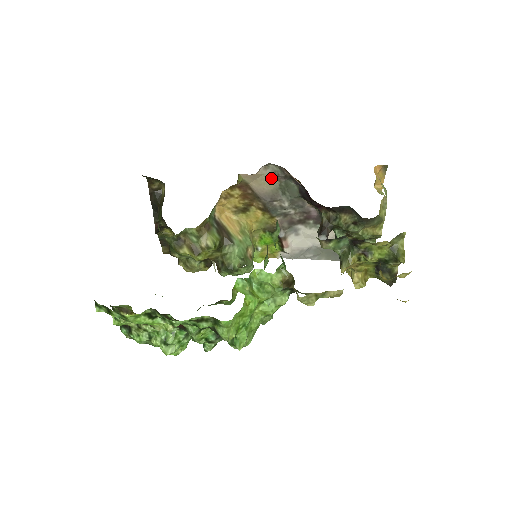
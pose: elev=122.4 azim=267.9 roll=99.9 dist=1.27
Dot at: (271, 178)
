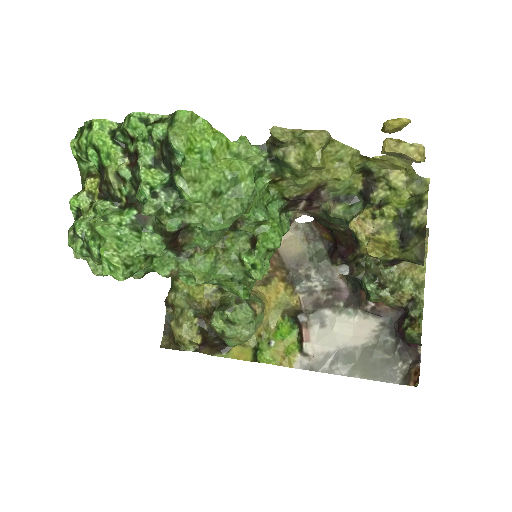
Dot at: (300, 240)
